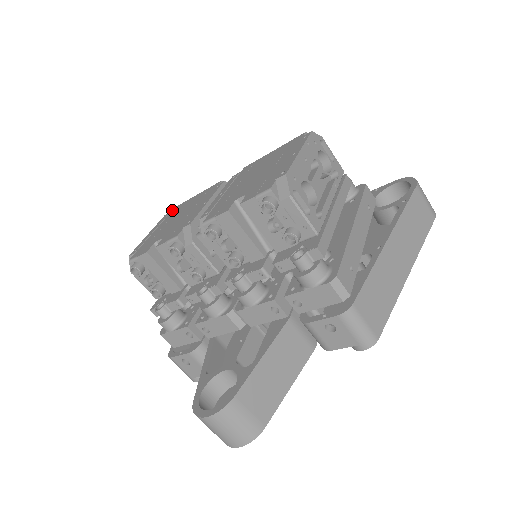
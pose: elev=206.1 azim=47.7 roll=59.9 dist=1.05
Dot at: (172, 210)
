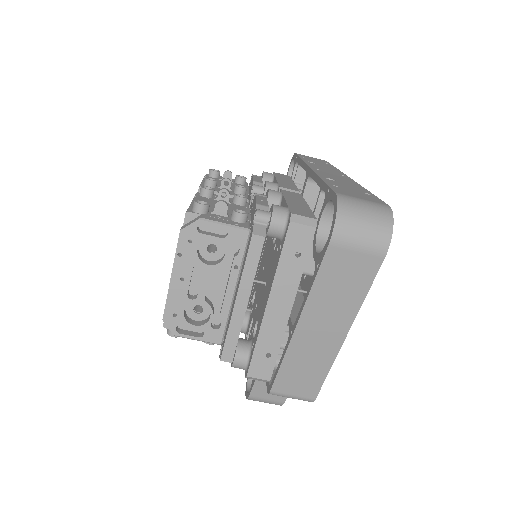
Dot at: occluded
